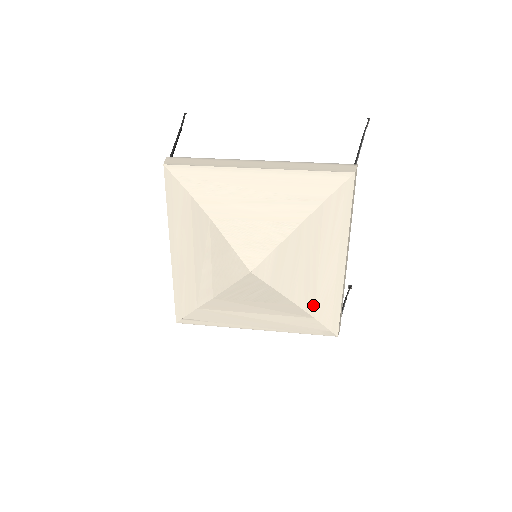
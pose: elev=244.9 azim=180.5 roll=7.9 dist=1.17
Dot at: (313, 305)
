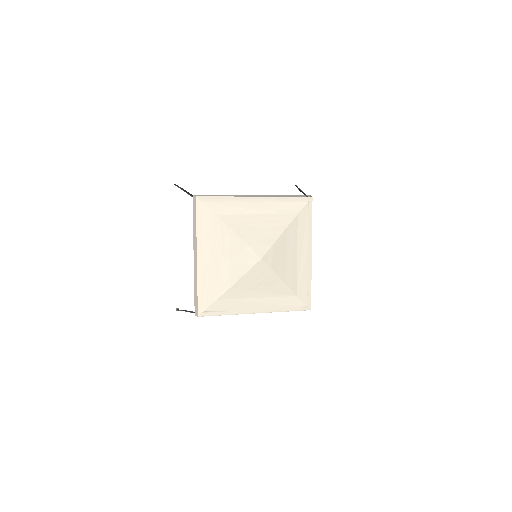
Dot at: (295, 286)
